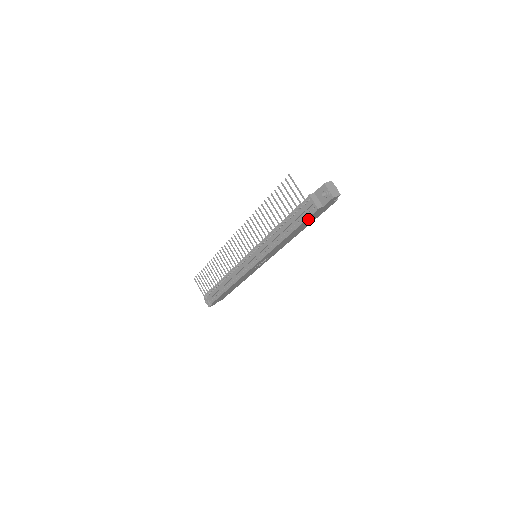
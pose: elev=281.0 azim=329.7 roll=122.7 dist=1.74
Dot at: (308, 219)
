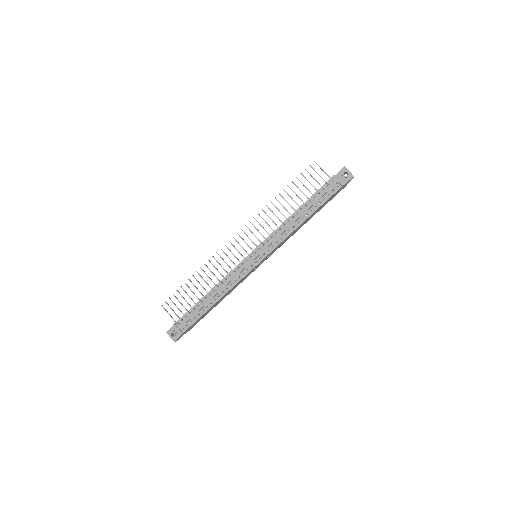
Dot at: (328, 200)
